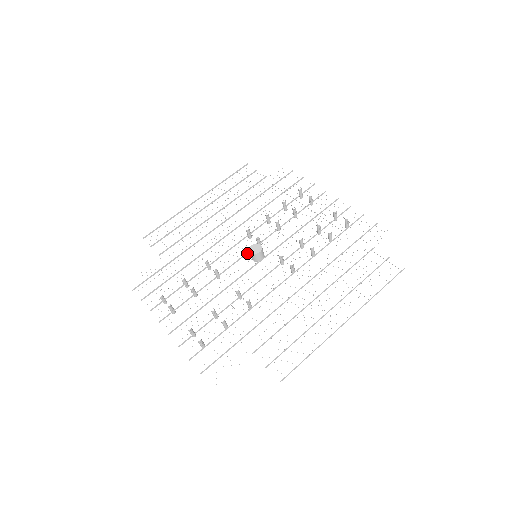
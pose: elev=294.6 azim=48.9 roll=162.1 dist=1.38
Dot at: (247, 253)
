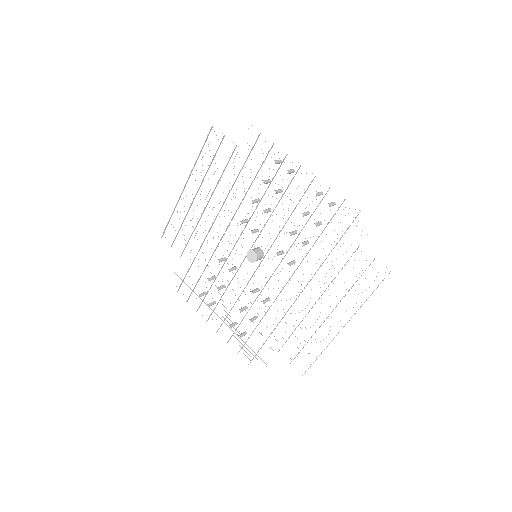
Dot at: occluded
